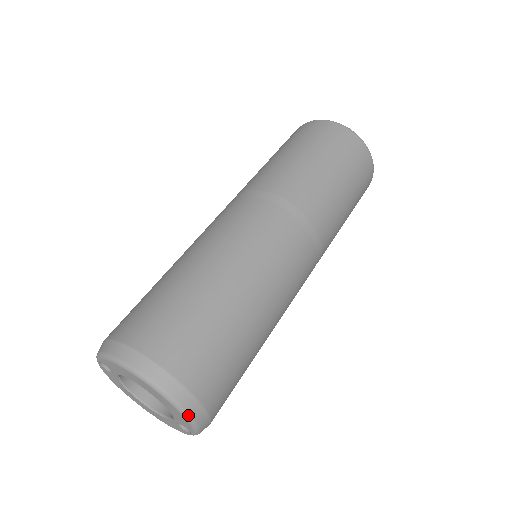
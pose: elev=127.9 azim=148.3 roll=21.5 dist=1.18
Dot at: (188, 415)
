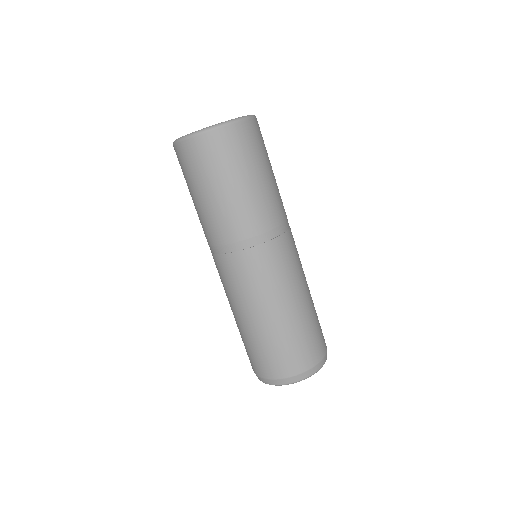
Dot at: occluded
